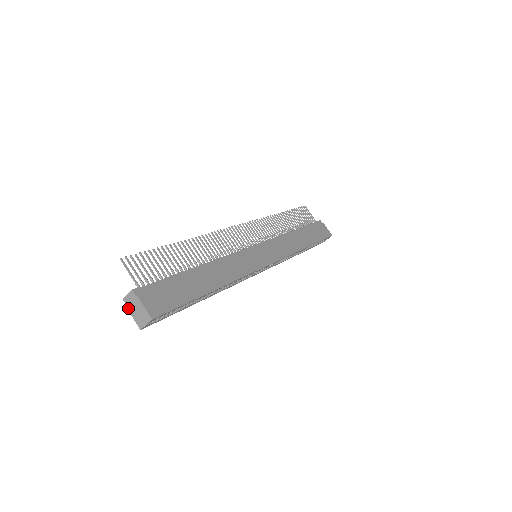
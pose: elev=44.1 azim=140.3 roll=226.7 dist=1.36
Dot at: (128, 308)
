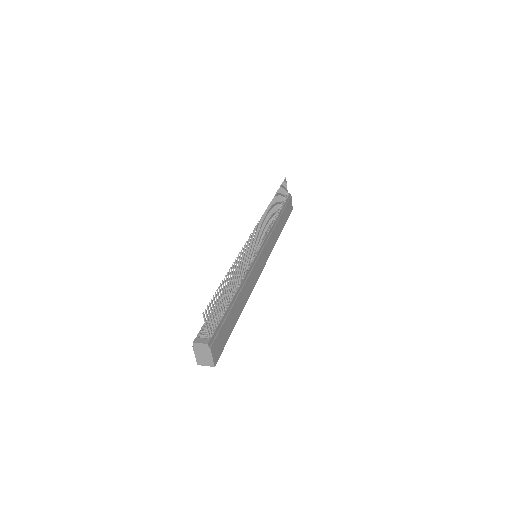
Dot at: (195, 349)
